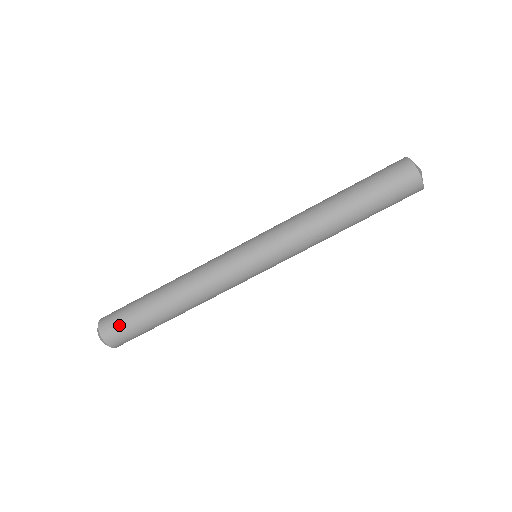
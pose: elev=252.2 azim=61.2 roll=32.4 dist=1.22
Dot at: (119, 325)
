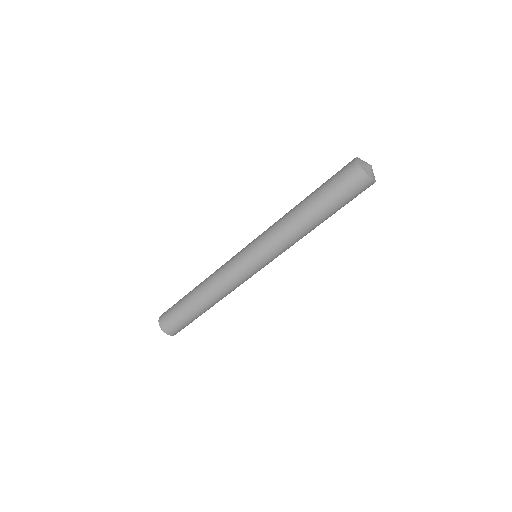
Dot at: (180, 328)
